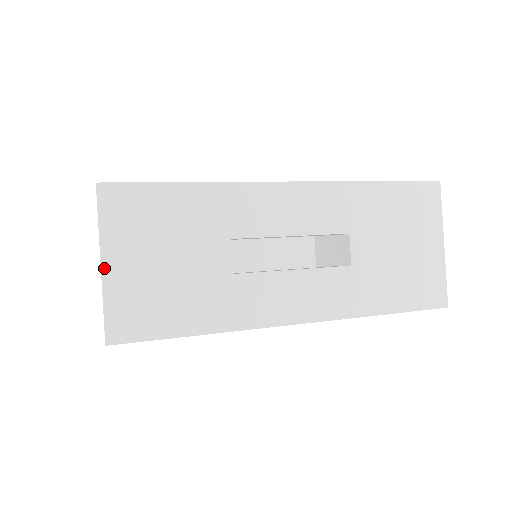
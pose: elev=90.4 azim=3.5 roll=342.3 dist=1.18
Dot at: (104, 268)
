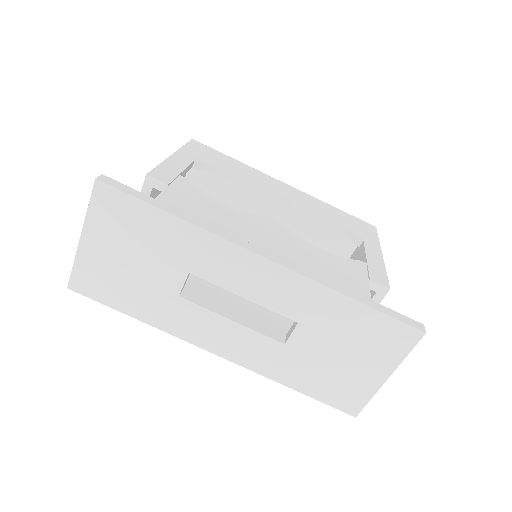
Dot at: (82, 241)
